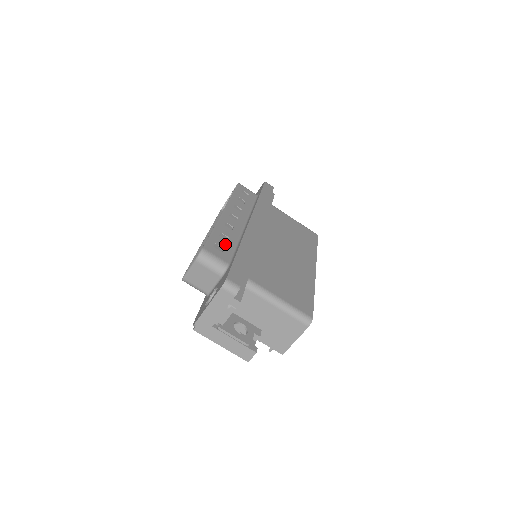
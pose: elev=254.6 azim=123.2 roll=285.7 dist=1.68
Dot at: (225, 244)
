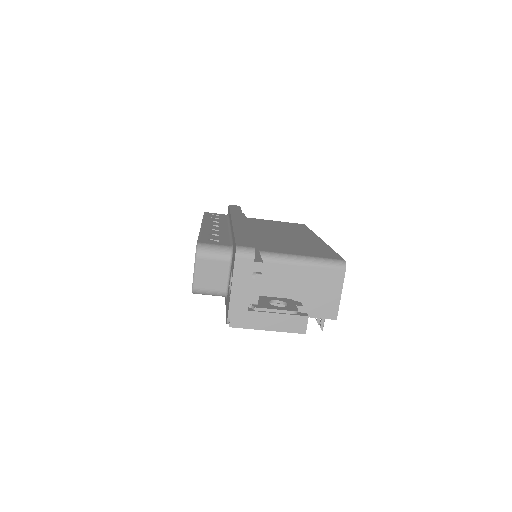
Dot at: (218, 238)
